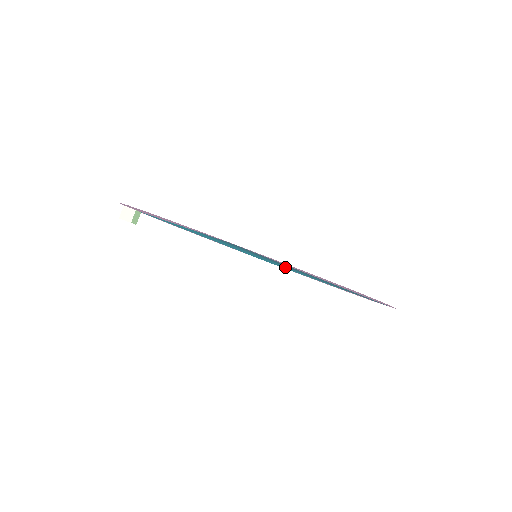
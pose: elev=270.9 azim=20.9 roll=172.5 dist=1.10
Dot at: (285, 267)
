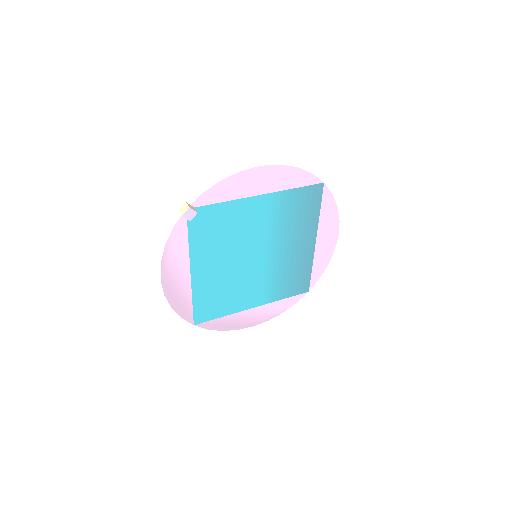
Dot at: (260, 274)
